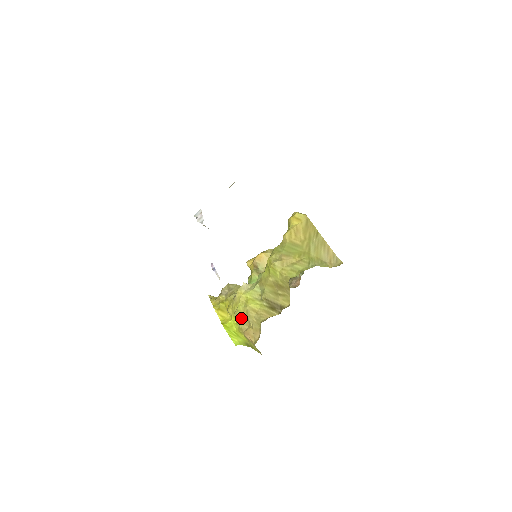
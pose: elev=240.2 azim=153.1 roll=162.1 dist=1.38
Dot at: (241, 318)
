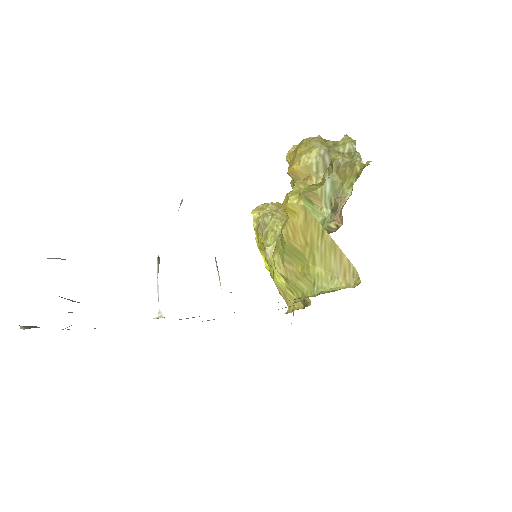
Dot at: occluded
